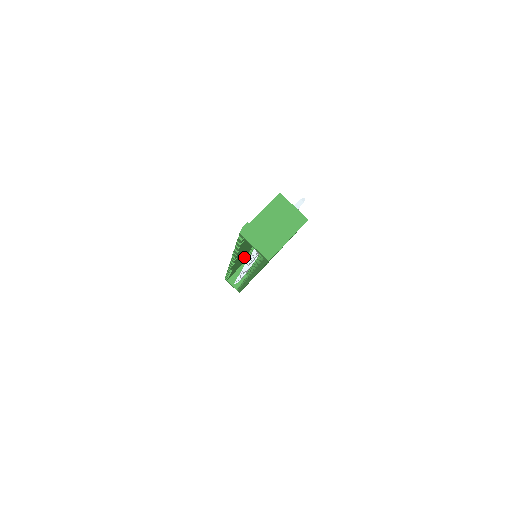
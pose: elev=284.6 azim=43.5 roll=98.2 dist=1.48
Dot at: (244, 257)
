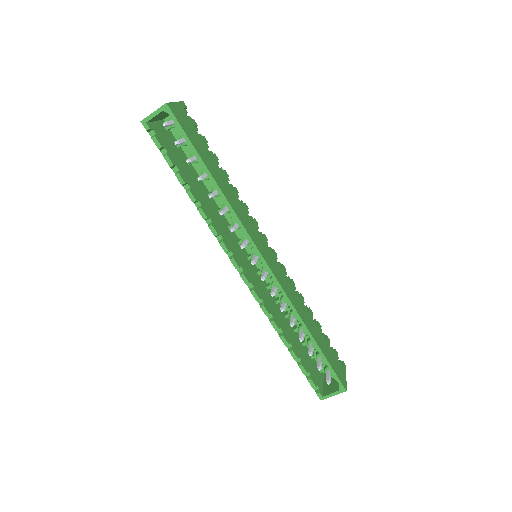
Dot at: (277, 309)
